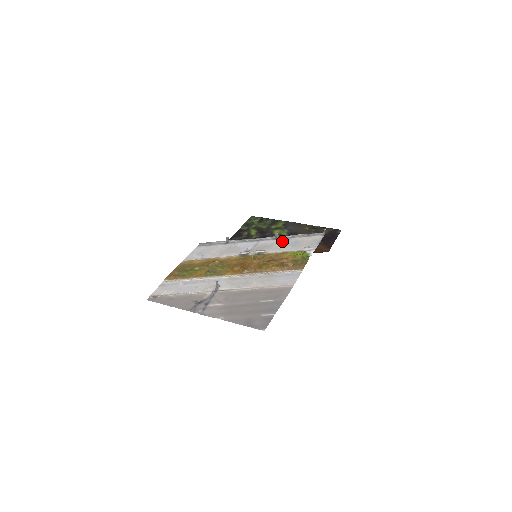
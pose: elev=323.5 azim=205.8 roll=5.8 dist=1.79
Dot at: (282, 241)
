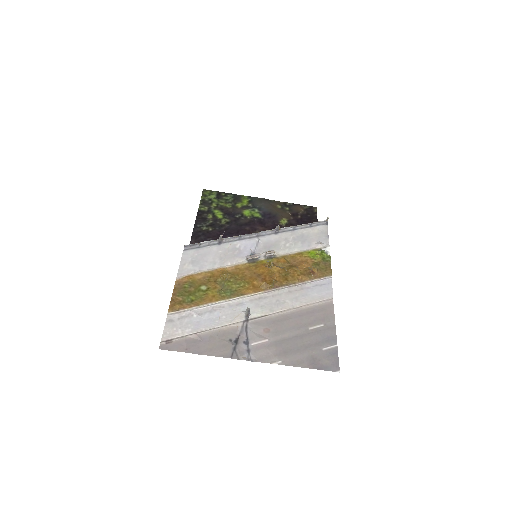
Dot at: (286, 236)
